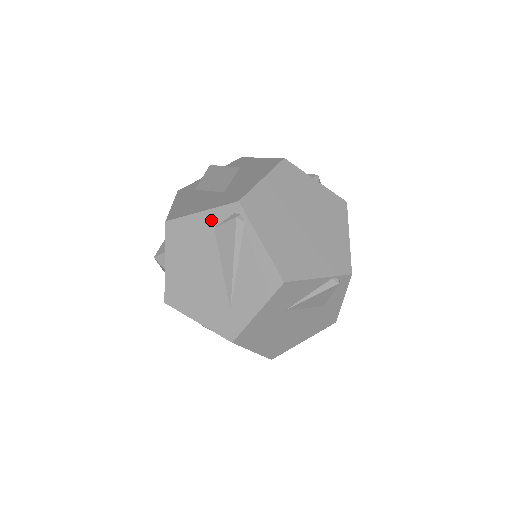
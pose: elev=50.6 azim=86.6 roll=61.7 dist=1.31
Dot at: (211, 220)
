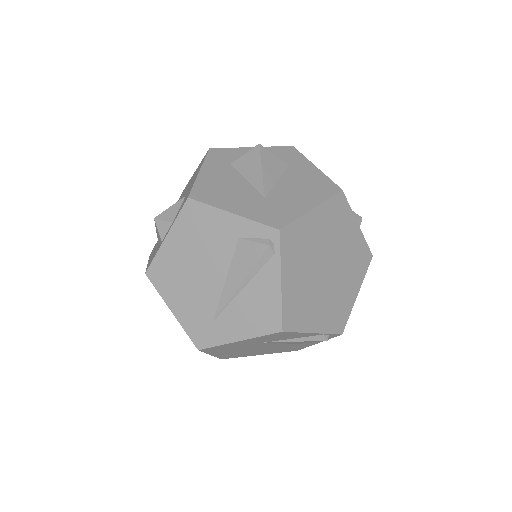
Dot at: (239, 229)
